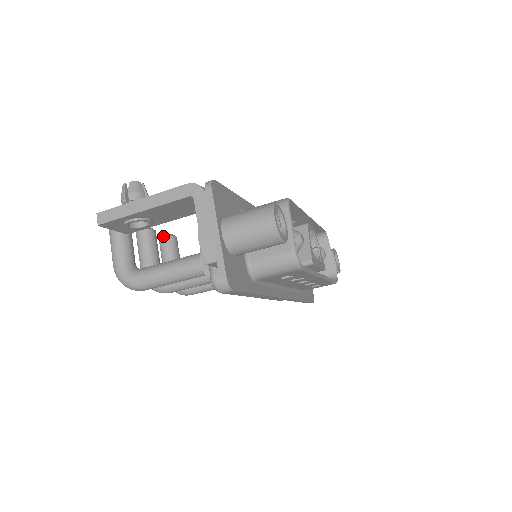
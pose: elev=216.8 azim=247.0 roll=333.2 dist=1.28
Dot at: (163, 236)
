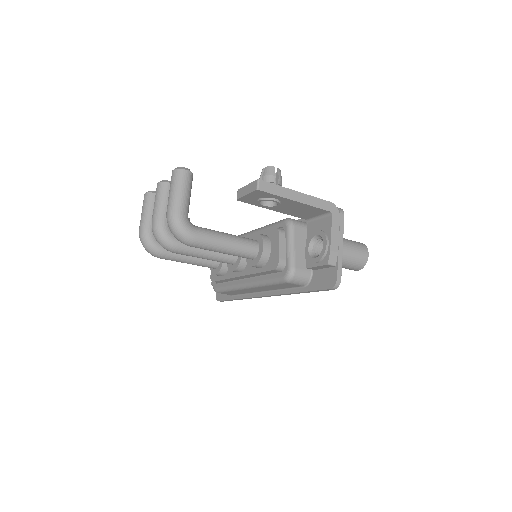
Dot at: occluded
